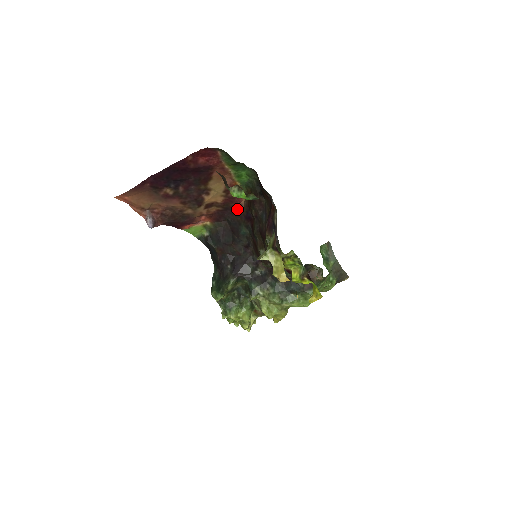
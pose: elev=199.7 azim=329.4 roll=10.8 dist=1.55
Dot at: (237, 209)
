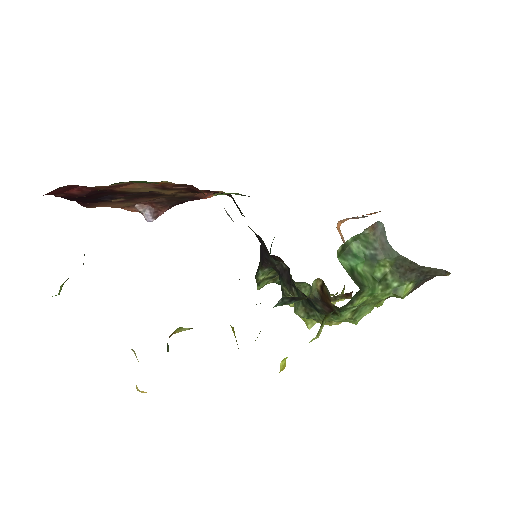
Dot at: occluded
